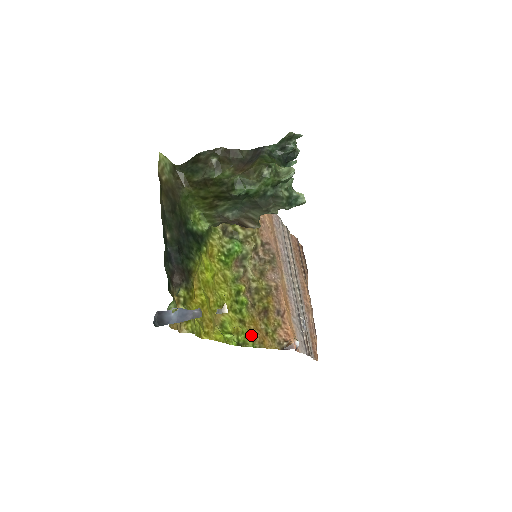
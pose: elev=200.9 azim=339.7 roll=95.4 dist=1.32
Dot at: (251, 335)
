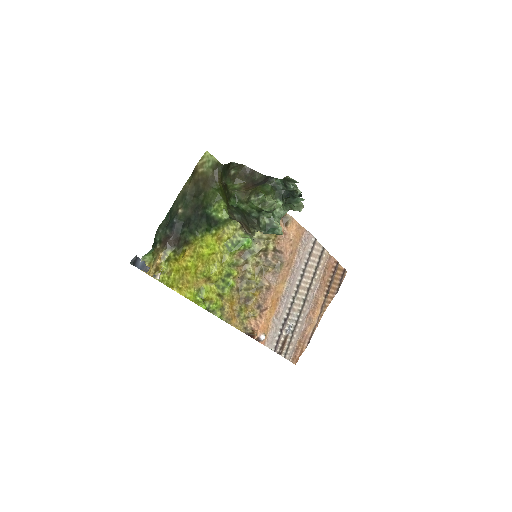
Dot at: (223, 309)
